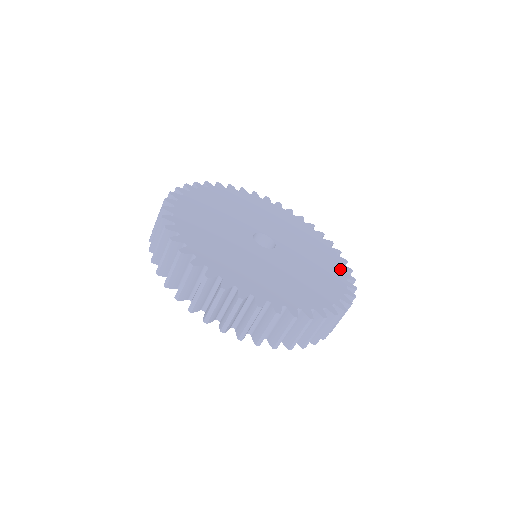
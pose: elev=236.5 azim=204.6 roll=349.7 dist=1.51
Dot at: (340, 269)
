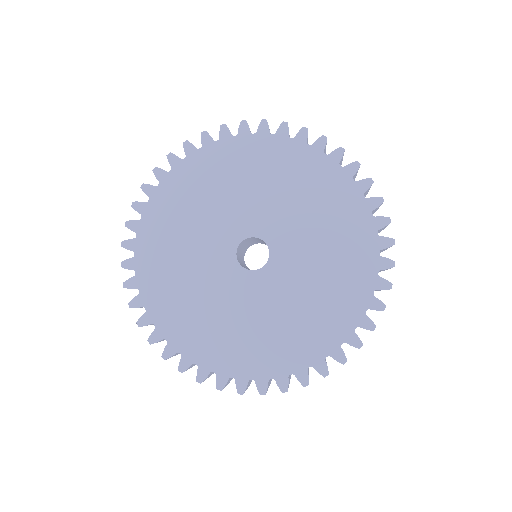
Dot at: (334, 171)
